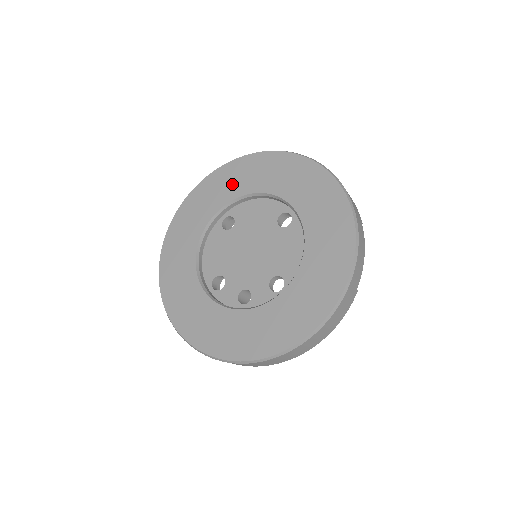
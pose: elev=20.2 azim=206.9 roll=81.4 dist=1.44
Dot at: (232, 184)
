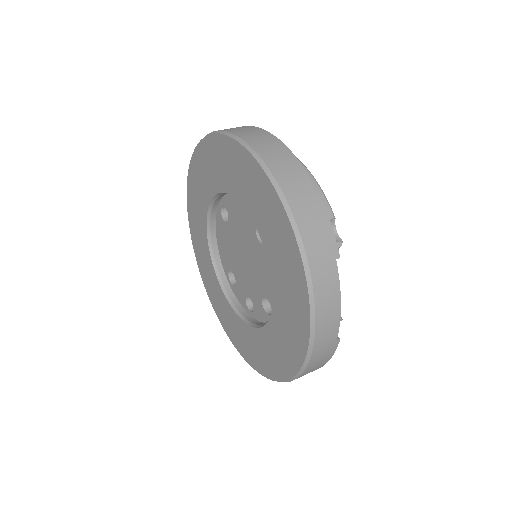
Dot at: (211, 172)
